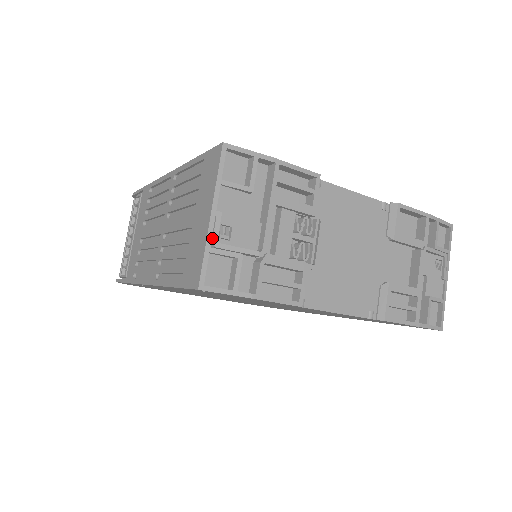
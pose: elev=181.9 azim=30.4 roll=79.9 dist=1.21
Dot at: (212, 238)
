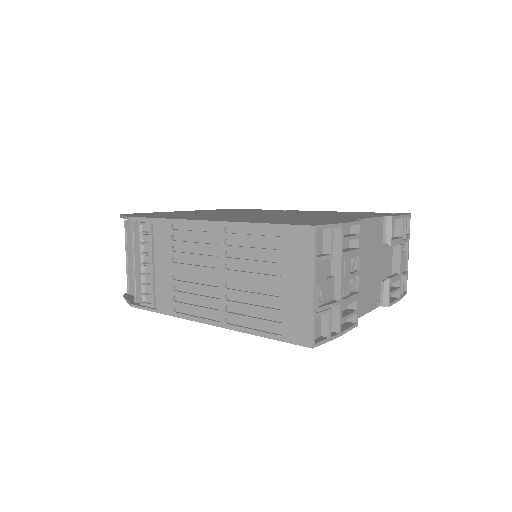
Dot at: (315, 306)
